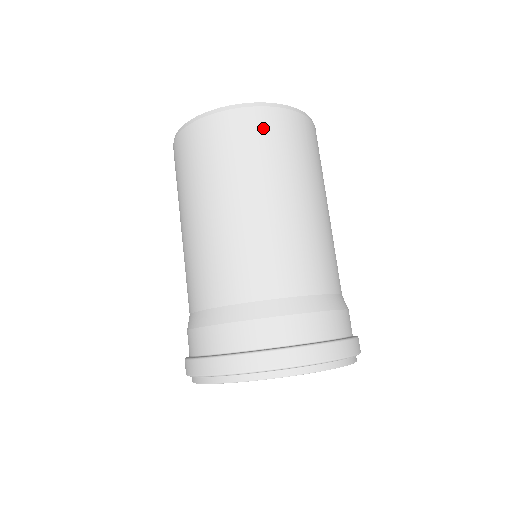
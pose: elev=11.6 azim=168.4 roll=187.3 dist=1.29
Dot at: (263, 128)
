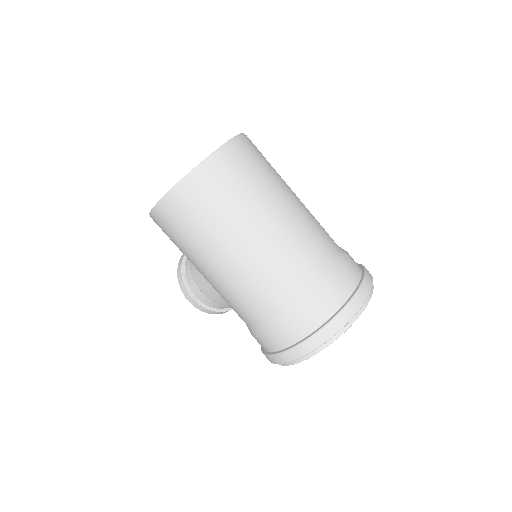
Dot at: (245, 158)
